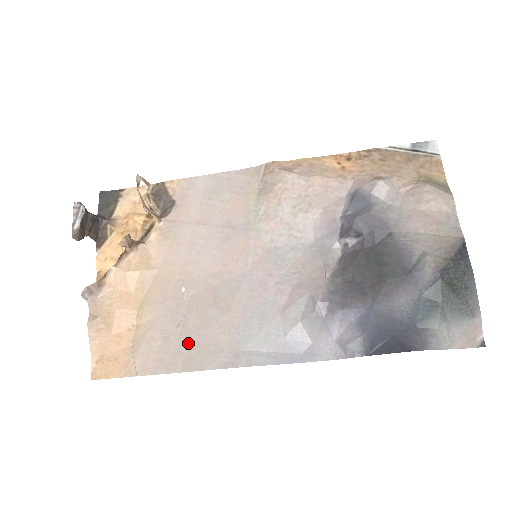
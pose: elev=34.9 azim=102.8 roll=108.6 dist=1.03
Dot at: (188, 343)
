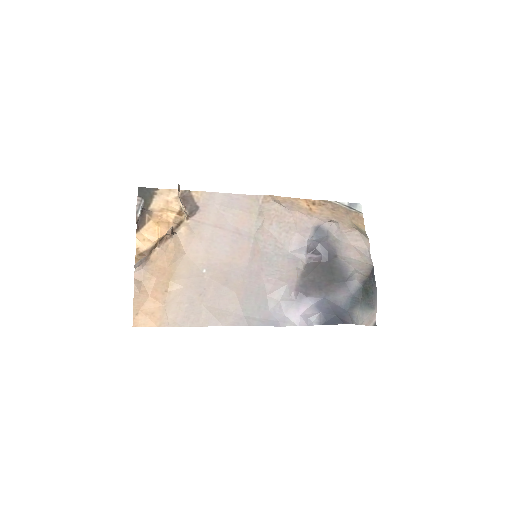
Dot at: (207, 307)
